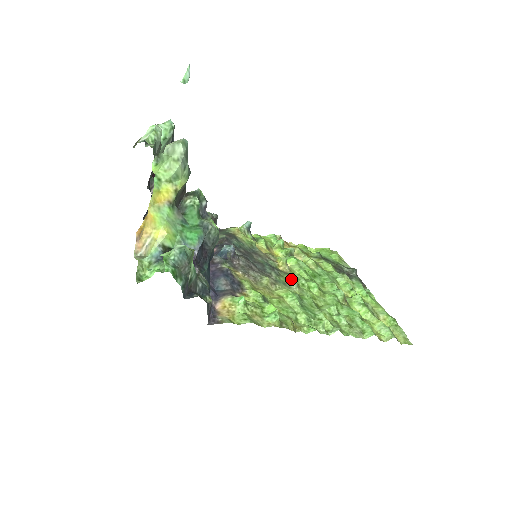
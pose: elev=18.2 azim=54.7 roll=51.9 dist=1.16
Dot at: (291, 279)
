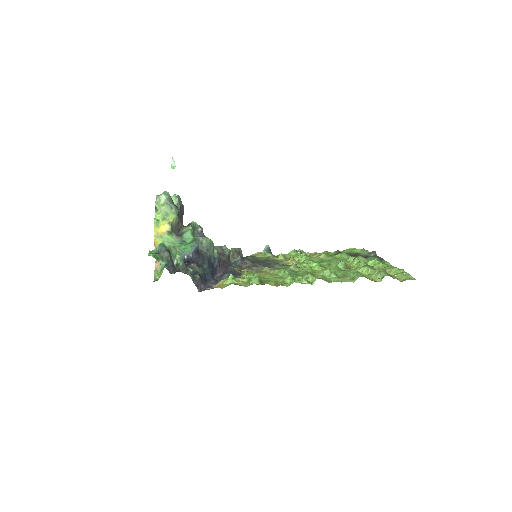
Dot at: (292, 265)
